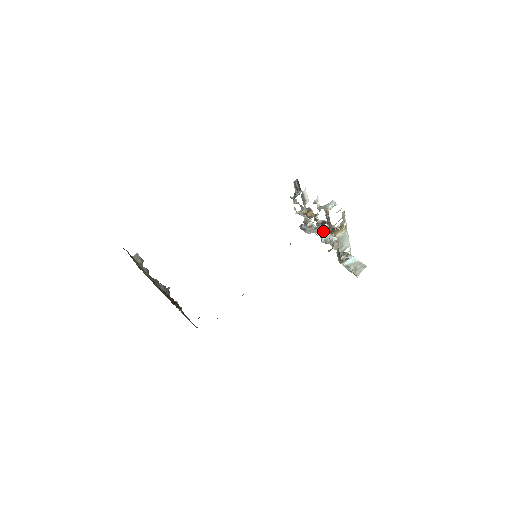
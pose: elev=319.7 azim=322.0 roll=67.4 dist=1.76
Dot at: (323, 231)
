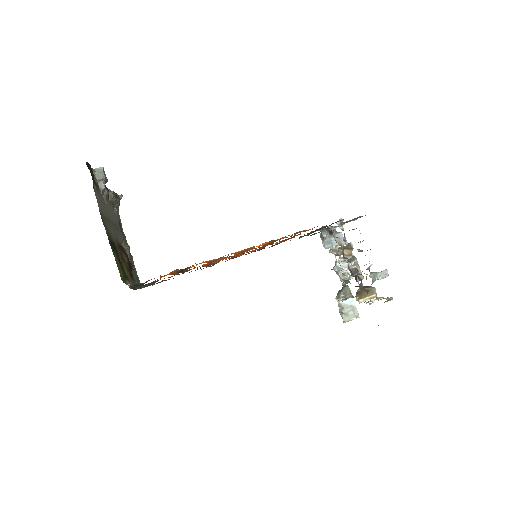
Dot at: occluded
